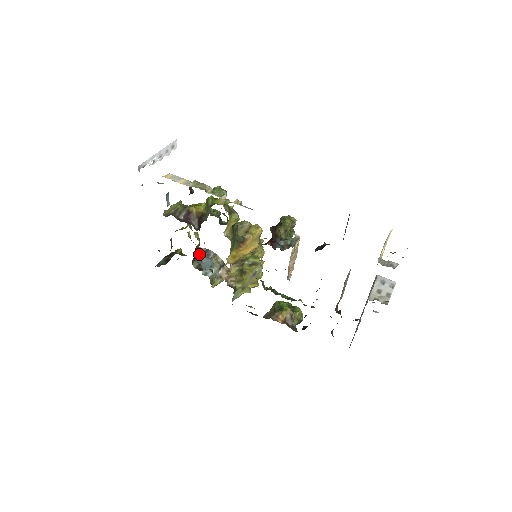
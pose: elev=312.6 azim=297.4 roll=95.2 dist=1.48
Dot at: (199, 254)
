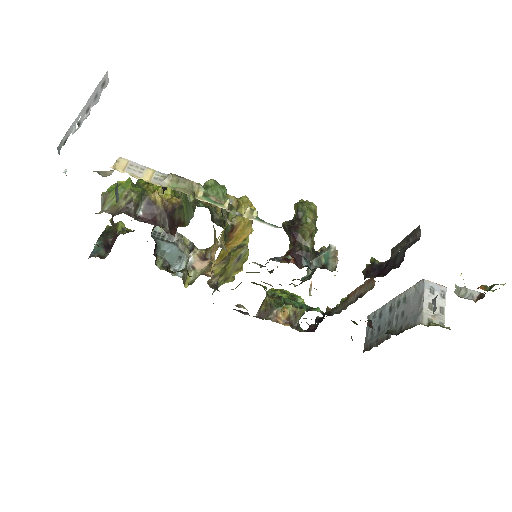
Dot at: (157, 238)
